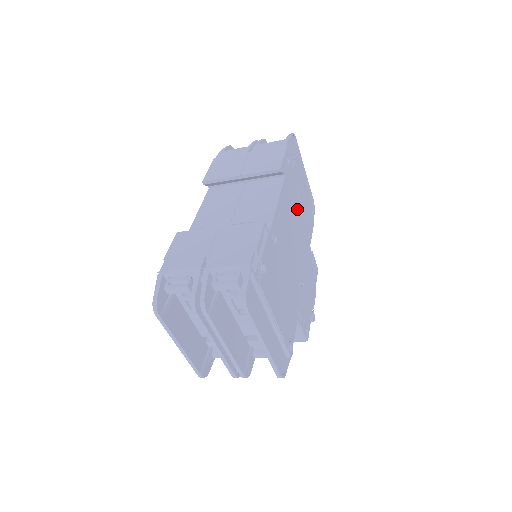
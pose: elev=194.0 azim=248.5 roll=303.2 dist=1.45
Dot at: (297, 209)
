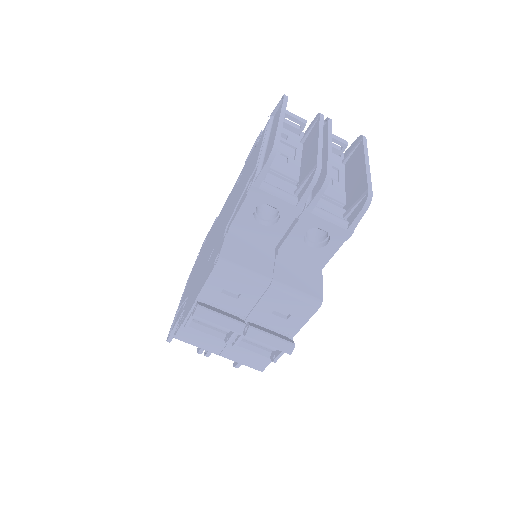
Dot at: occluded
